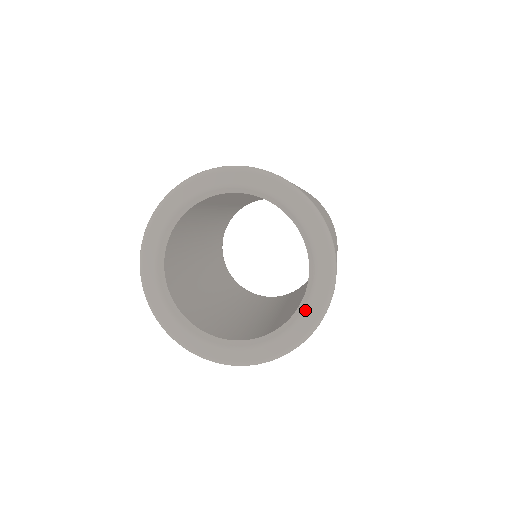
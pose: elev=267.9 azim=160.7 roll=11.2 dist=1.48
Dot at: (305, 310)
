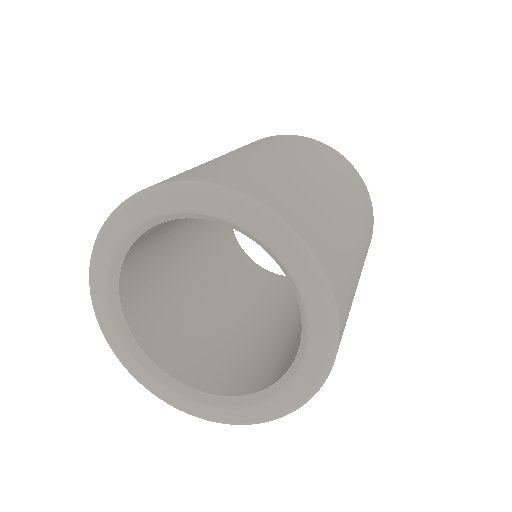
Dot at: (296, 284)
